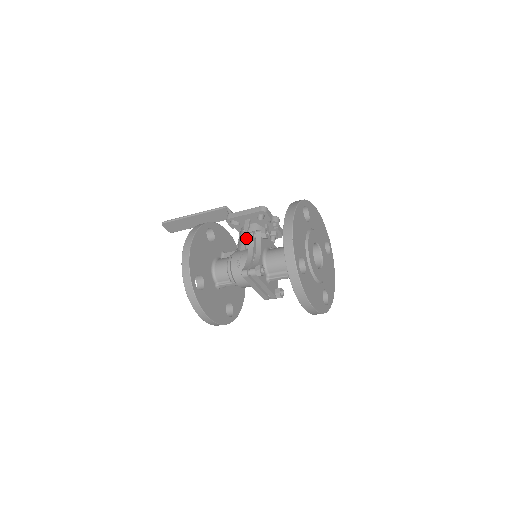
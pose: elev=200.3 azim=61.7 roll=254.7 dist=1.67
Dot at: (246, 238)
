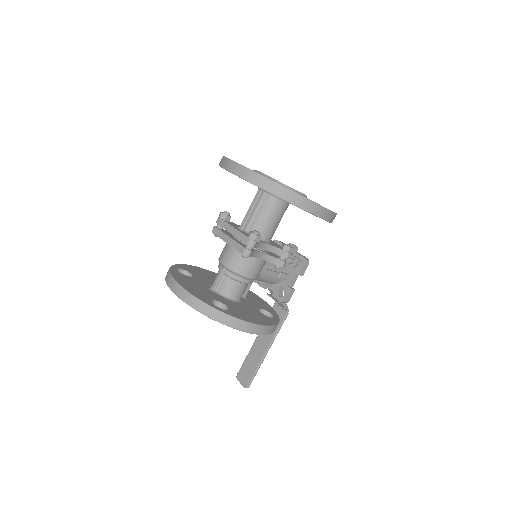
Dot at: occluded
